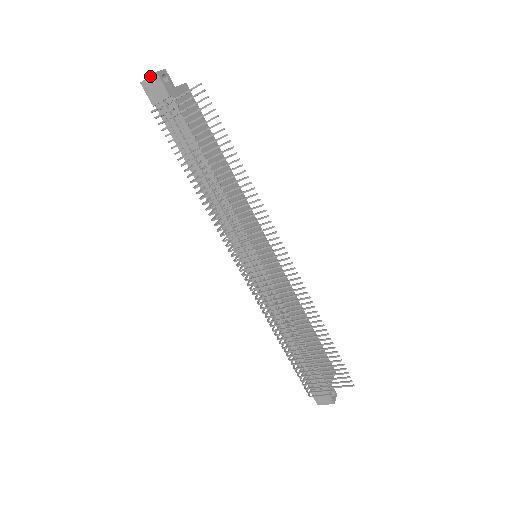
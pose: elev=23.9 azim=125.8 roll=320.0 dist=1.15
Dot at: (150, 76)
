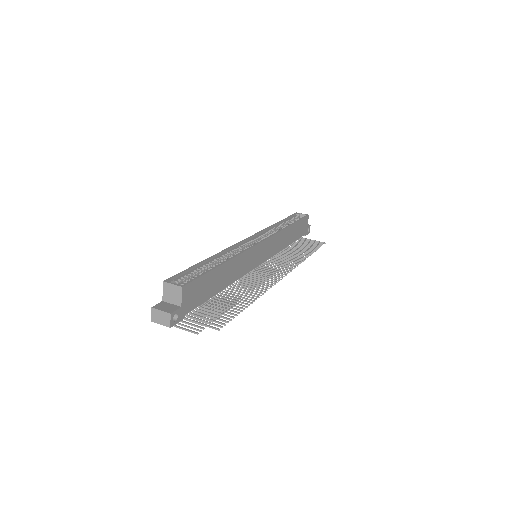
Dot at: (163, 325)
